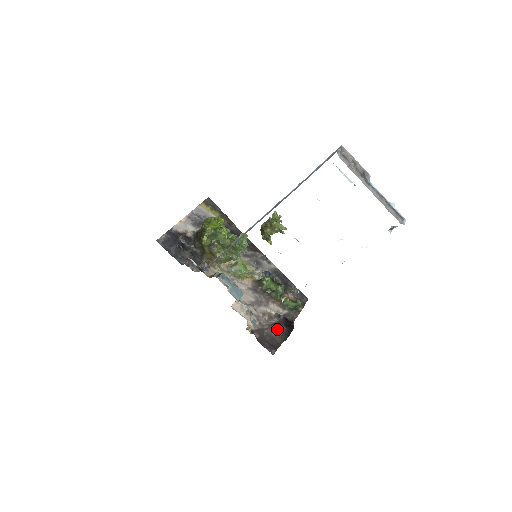
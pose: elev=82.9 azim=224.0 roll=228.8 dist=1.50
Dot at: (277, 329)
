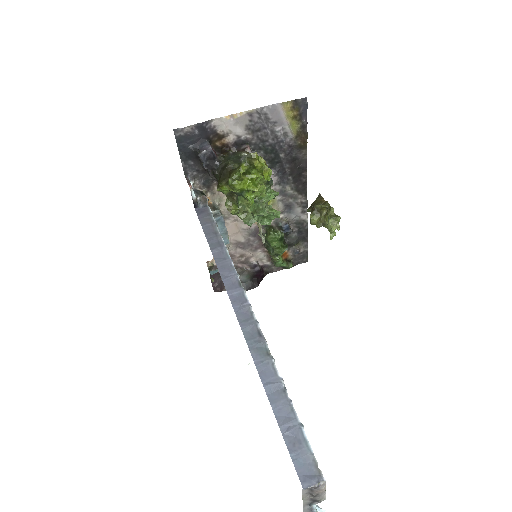
Dot at: (240, 277)
